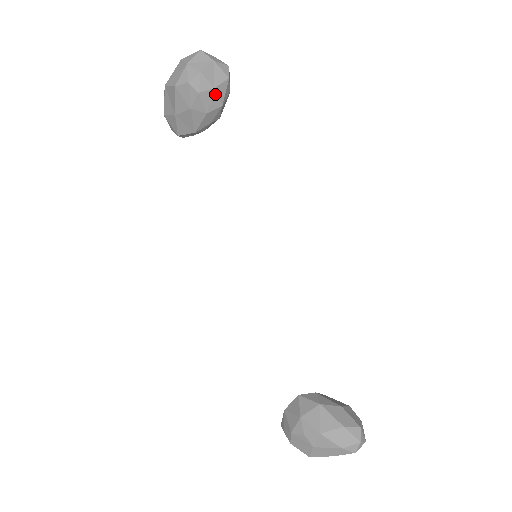
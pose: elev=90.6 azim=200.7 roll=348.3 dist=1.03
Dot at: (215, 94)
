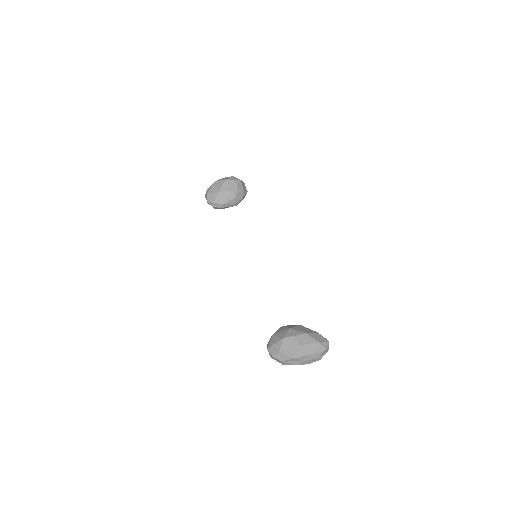
Dot at: (242, 192)
